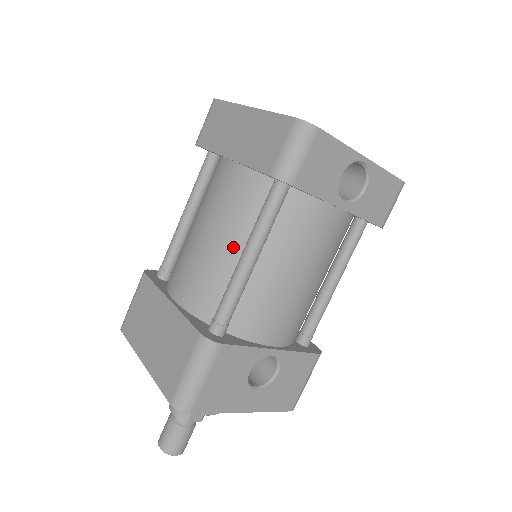
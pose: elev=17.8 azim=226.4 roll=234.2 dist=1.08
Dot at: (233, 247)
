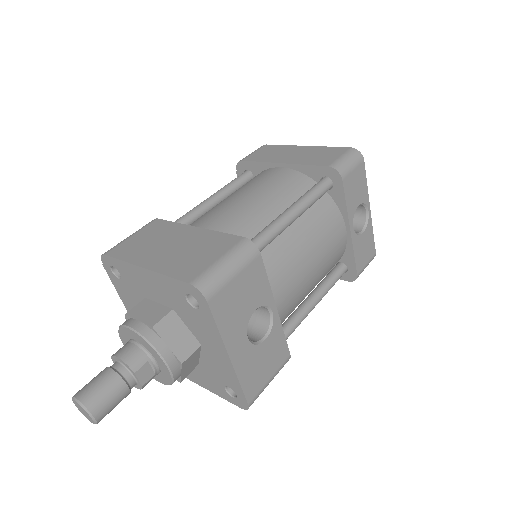
Dot at: (275, 208)
